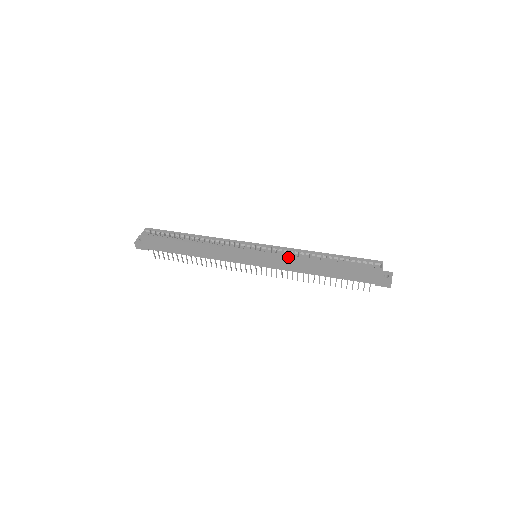
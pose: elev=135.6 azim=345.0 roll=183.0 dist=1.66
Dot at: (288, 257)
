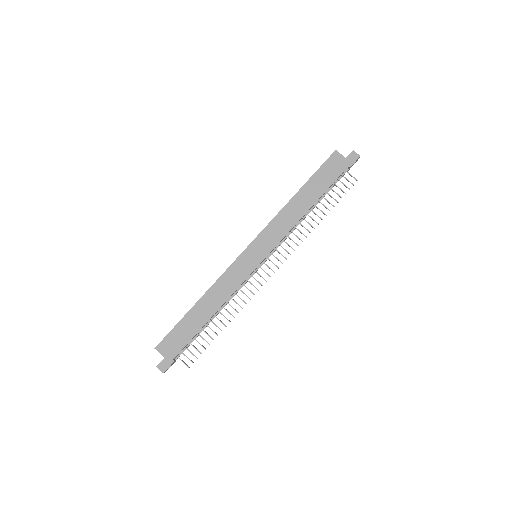
Dot at: (272, 220)
